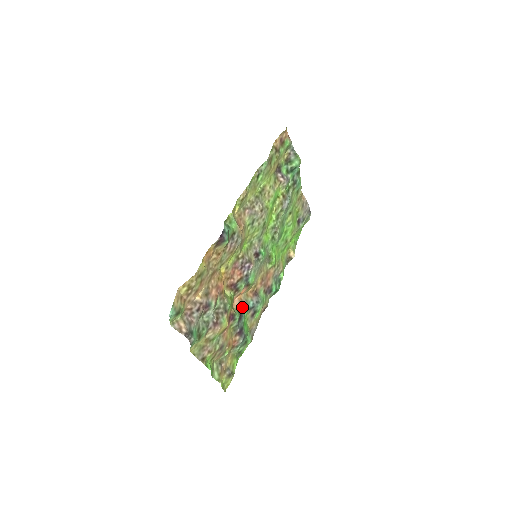
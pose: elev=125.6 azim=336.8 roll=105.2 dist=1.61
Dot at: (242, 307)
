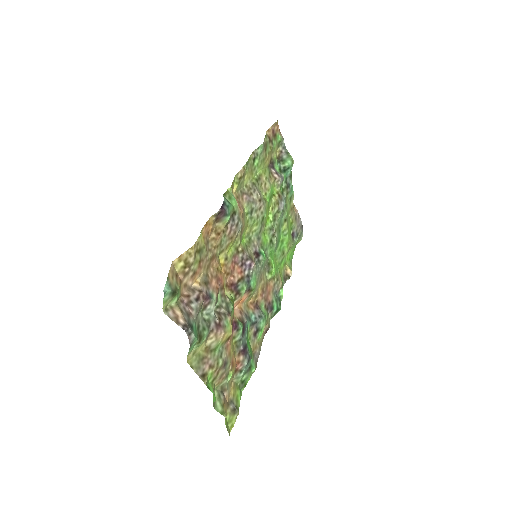
Dot at: (244, 318)
